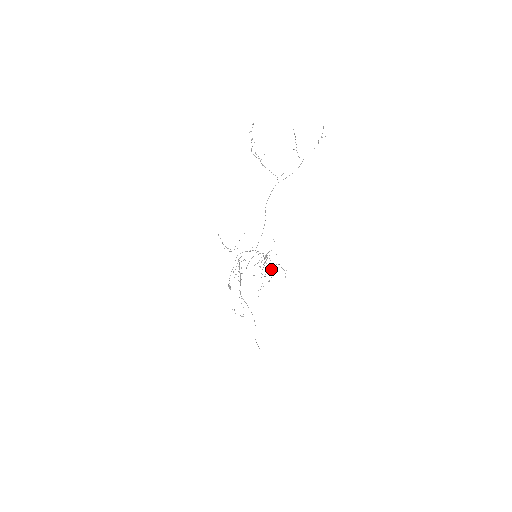
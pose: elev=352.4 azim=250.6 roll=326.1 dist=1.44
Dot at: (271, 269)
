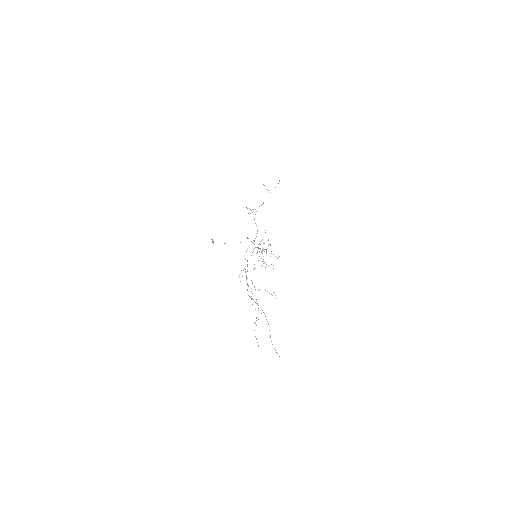
Dot at: occluded
